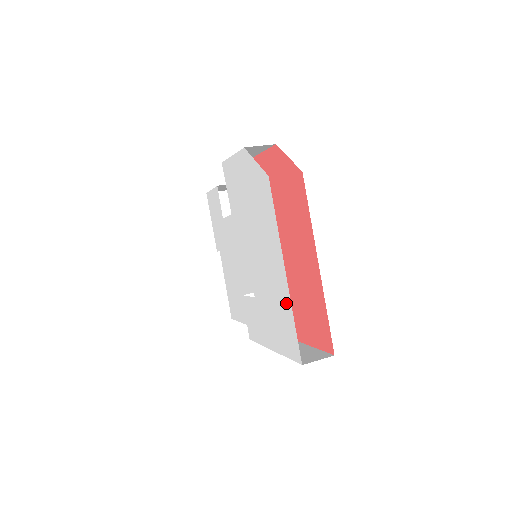
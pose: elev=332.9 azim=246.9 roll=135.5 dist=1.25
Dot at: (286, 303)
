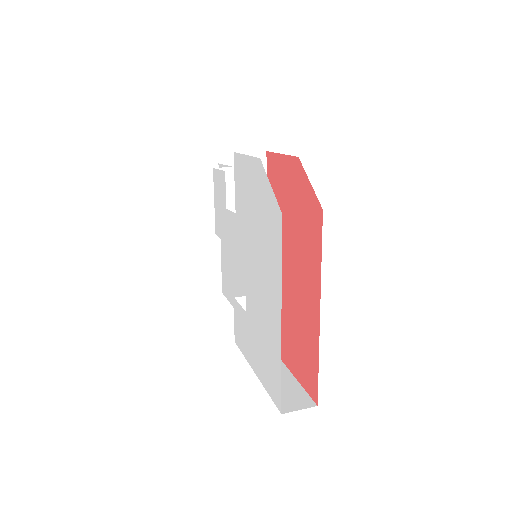
Dot at: (276, 348)
